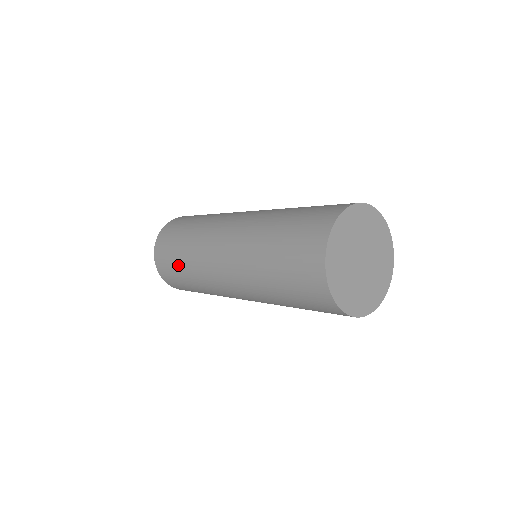
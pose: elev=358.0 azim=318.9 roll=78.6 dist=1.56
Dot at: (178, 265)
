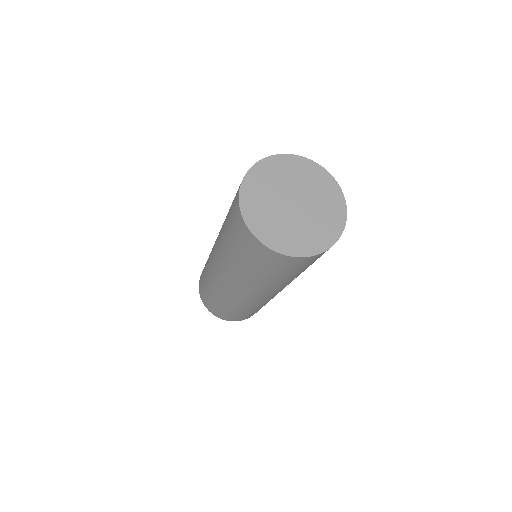
Dot at: (205, 285)
